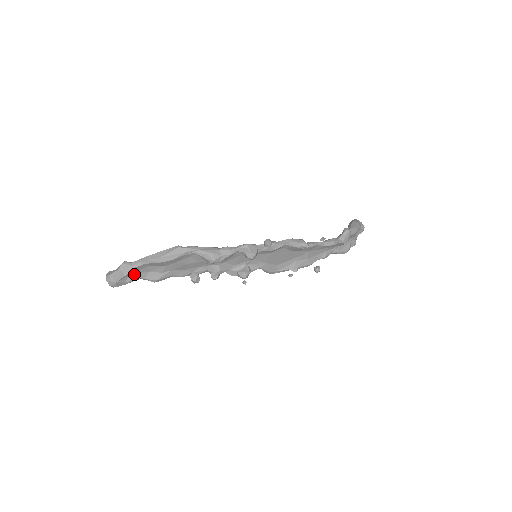
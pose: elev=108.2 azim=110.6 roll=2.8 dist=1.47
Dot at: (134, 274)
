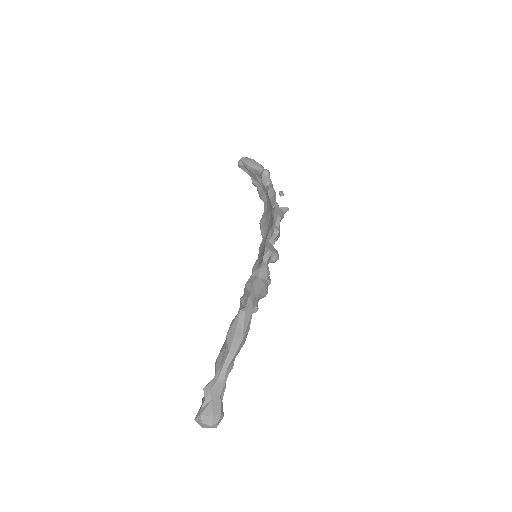
Dot at: occluded
